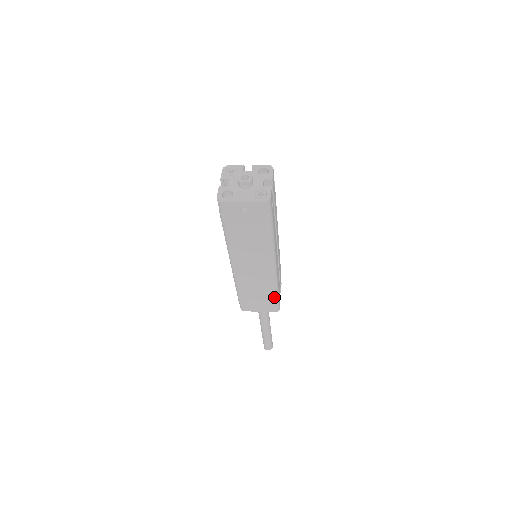
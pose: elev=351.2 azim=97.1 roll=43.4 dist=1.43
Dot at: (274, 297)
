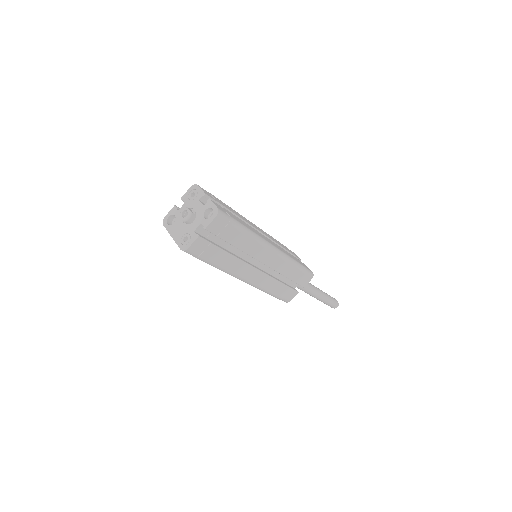
Dot at: (271, 295)
